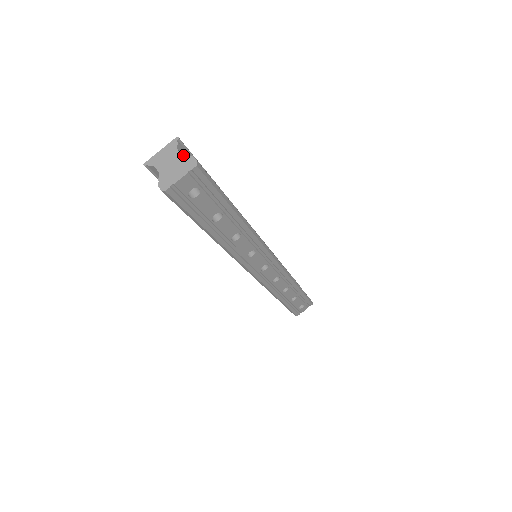
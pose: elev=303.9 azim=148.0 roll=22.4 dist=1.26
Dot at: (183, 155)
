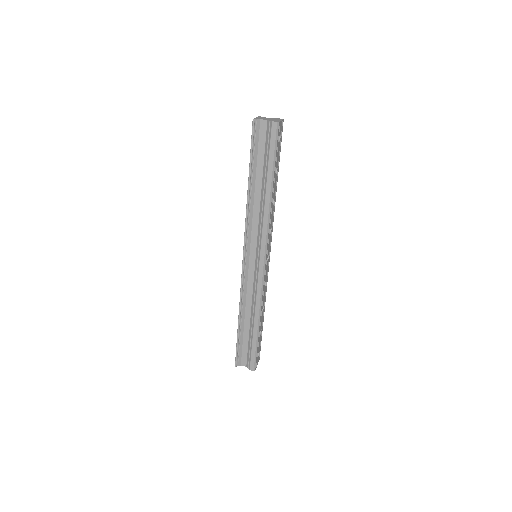
Dot at: (272, 118)
